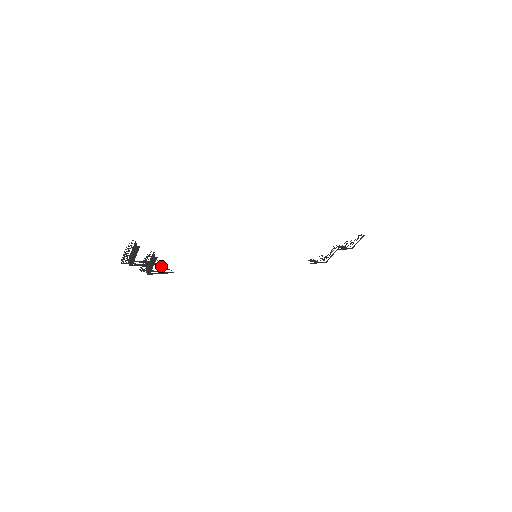
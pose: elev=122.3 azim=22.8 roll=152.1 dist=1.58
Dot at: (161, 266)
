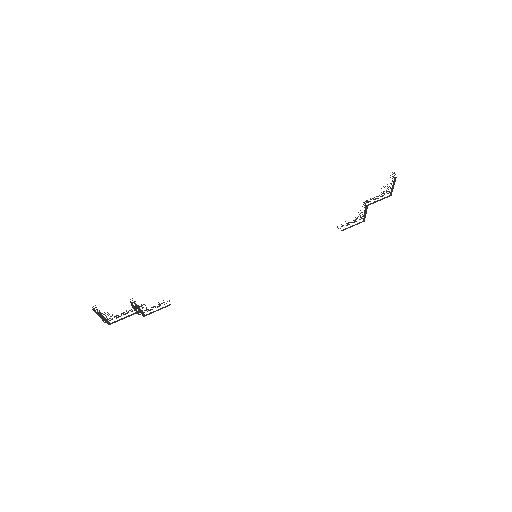
Dot at: occluded
